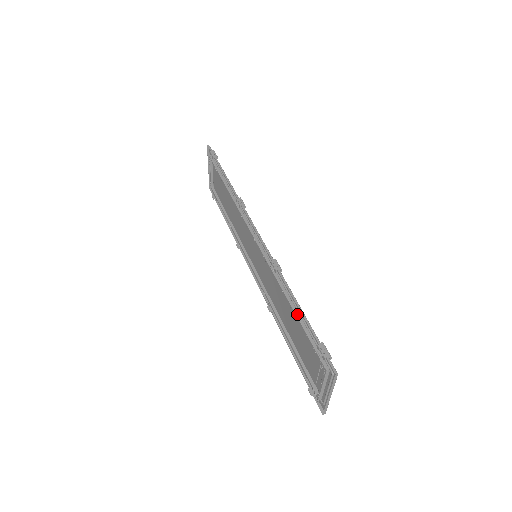
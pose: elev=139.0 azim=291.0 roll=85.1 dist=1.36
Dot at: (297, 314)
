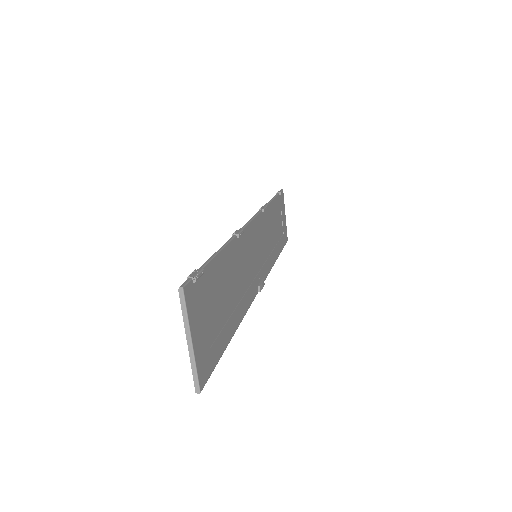
Dot at: occluded
